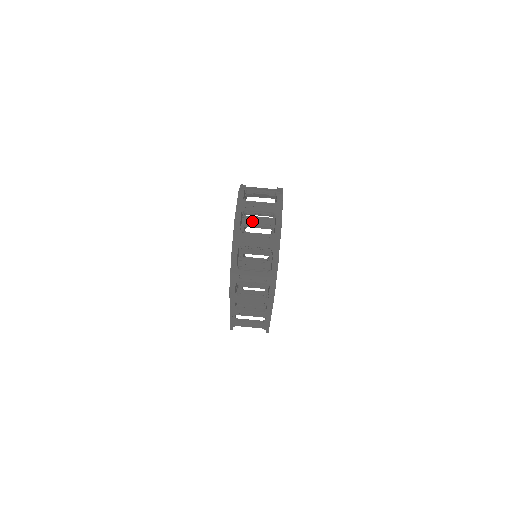
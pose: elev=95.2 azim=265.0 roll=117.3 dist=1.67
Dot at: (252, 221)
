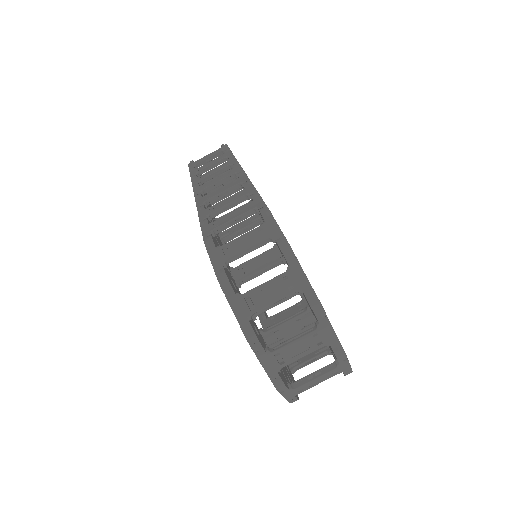
Dot at: (281, 336)
